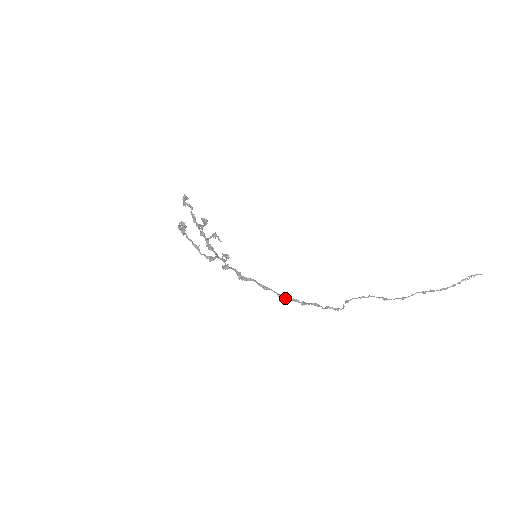
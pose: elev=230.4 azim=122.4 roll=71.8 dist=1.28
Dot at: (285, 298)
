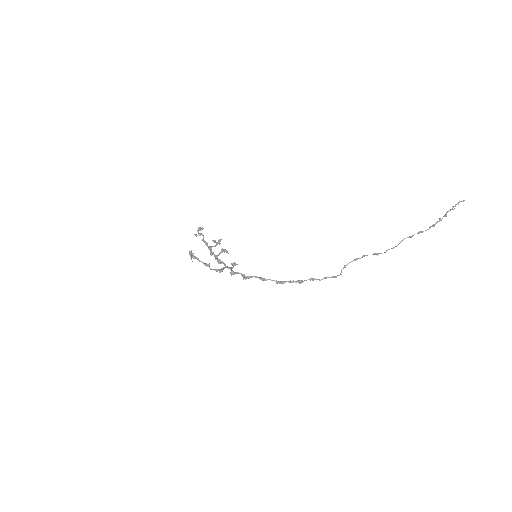
Dot at: (281, 283)
